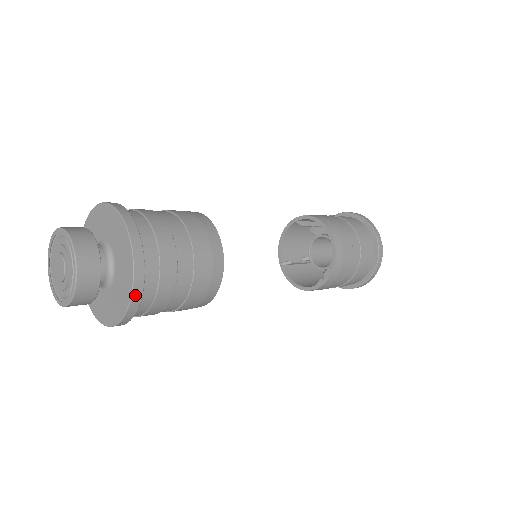
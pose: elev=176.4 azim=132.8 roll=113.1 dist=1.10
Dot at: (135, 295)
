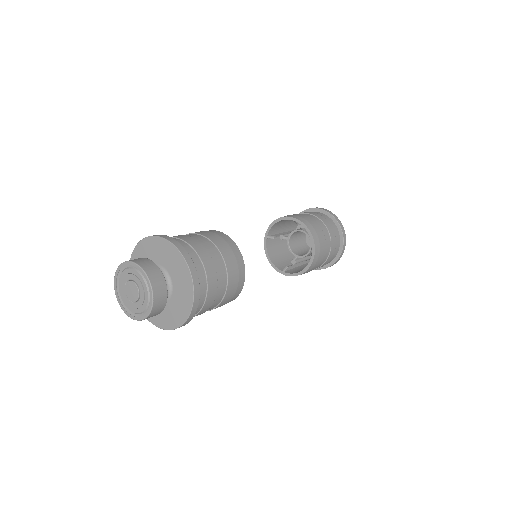
Dot at: occluded
